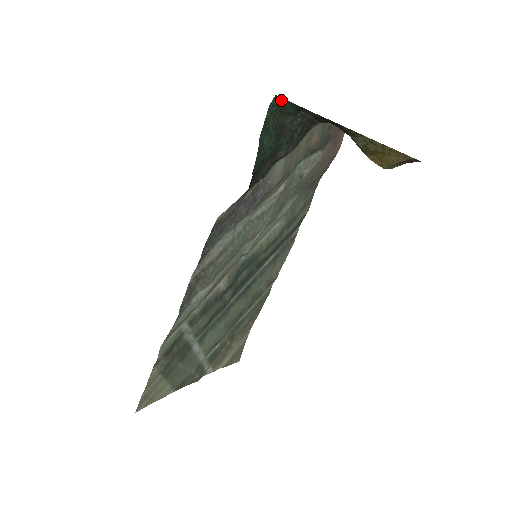
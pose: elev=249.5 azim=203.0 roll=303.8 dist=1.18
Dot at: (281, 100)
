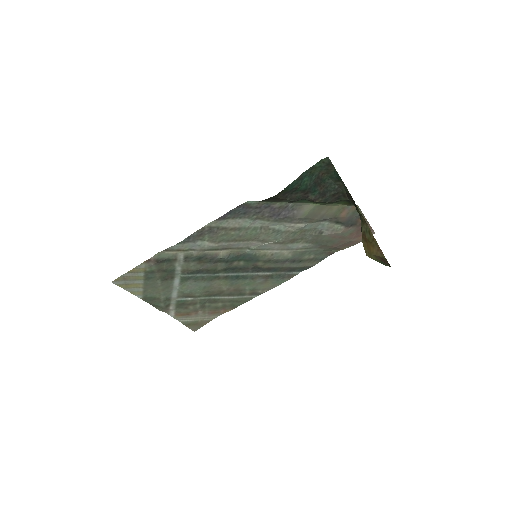
Dot at: (330, 163)
